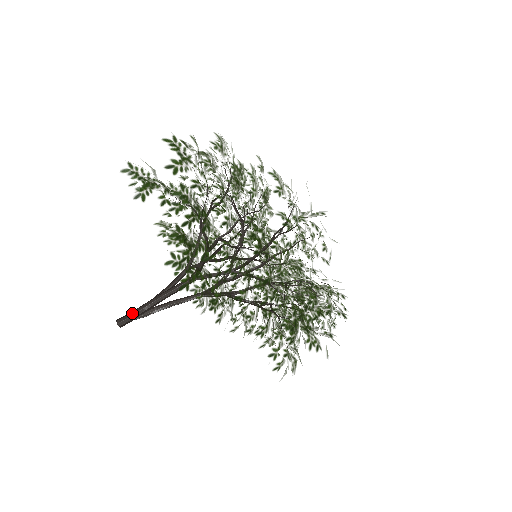
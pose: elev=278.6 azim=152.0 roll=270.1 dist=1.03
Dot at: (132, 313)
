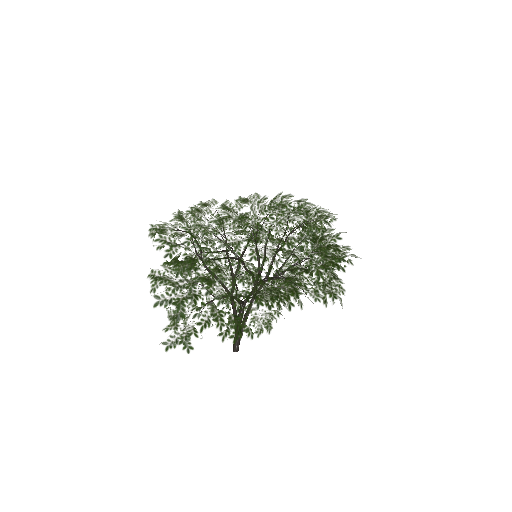
Dot at: occluded
